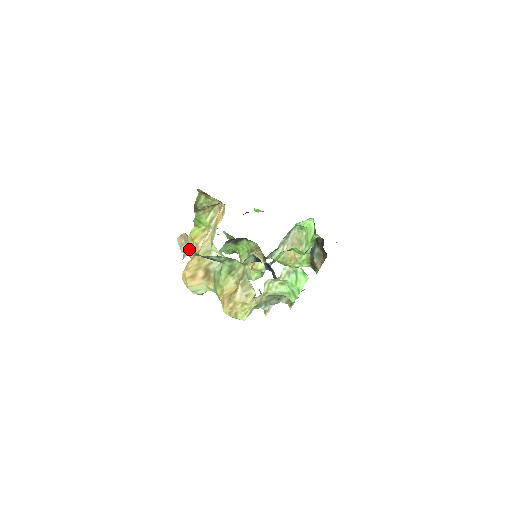
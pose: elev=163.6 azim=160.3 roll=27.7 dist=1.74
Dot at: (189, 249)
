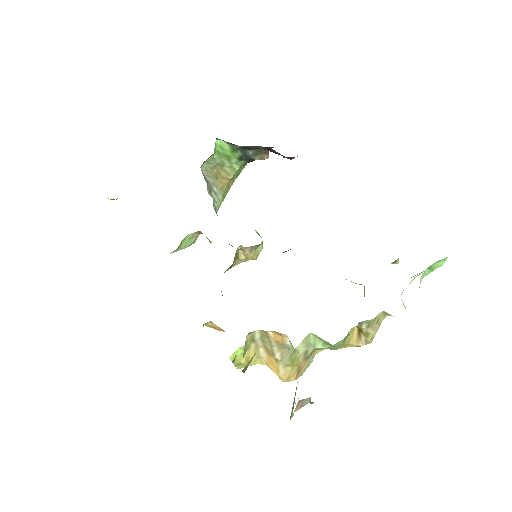
Dot at: (246, 364)
